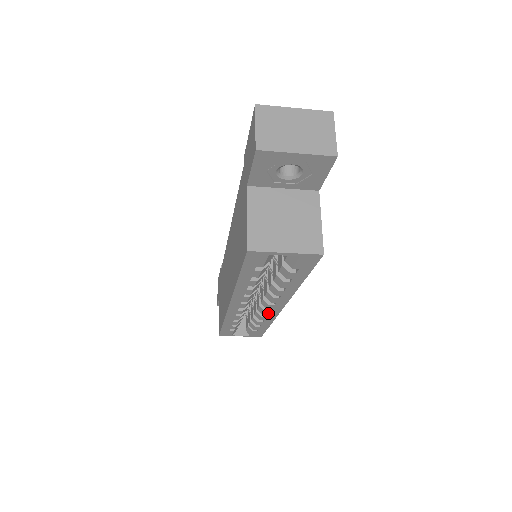
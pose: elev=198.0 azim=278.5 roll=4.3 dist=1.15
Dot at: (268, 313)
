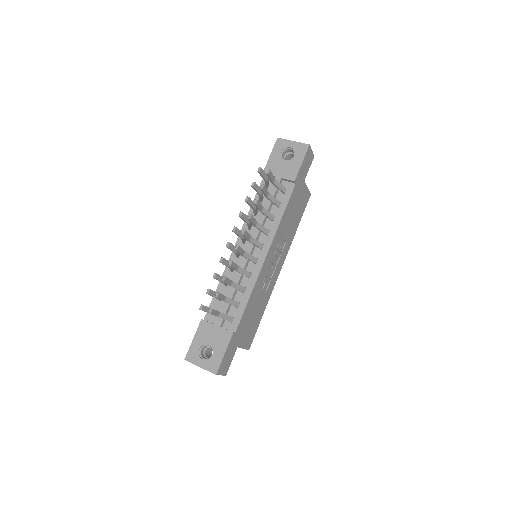
Dot at: occluded
